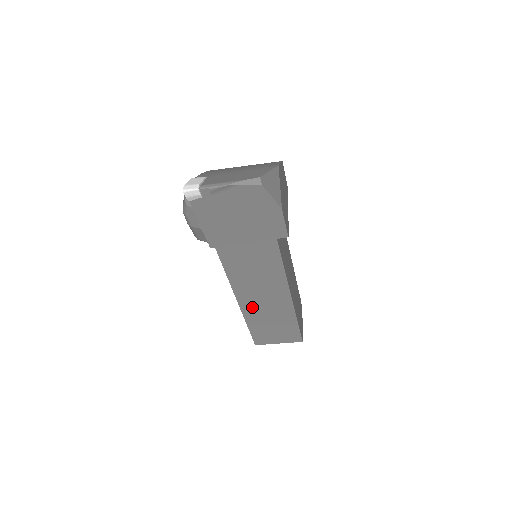
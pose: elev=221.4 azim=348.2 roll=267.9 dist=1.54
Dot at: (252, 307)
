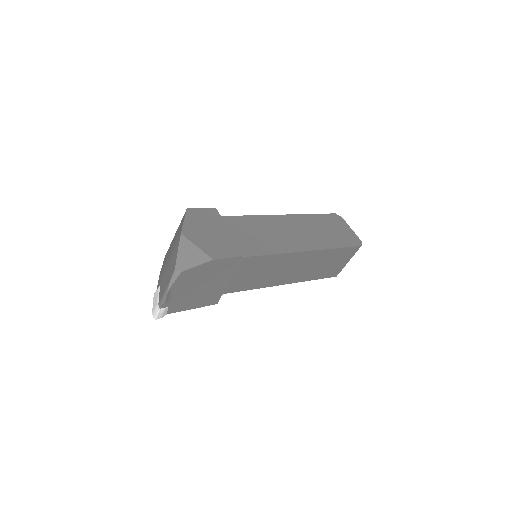
Dot at: (297, 276)
